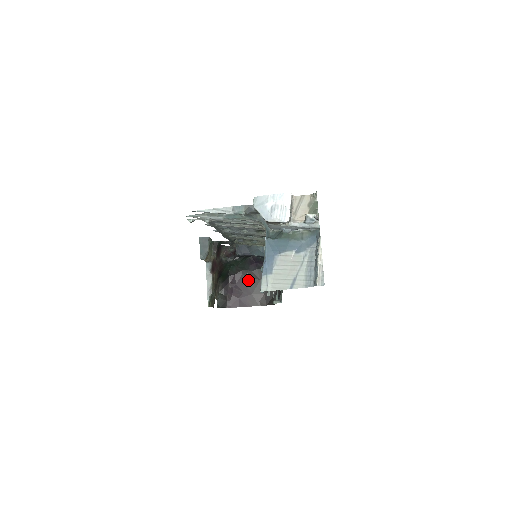
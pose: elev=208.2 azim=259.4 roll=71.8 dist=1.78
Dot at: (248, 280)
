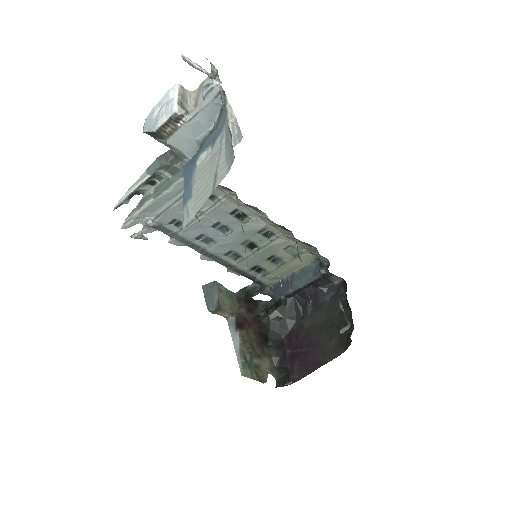
Dot at: (308, 330)
